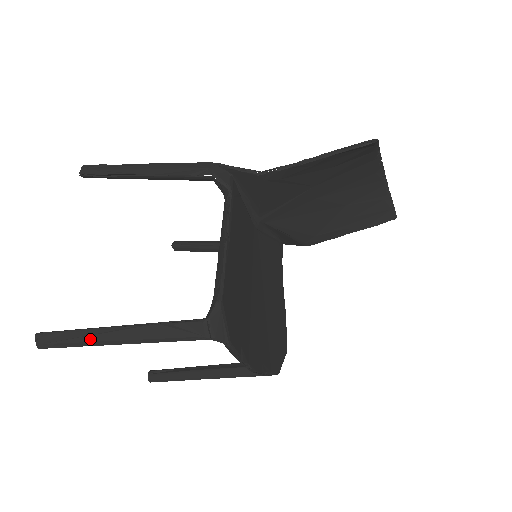
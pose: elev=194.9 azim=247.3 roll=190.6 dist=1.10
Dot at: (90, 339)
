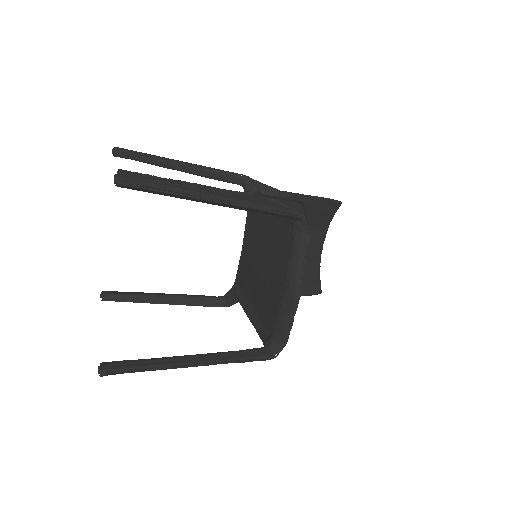
Dot at: (189, 188)
